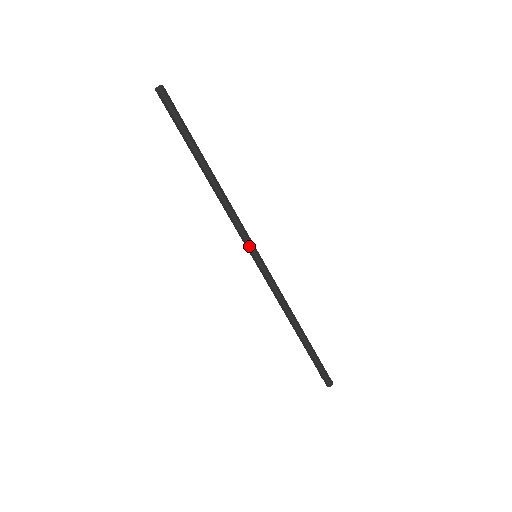
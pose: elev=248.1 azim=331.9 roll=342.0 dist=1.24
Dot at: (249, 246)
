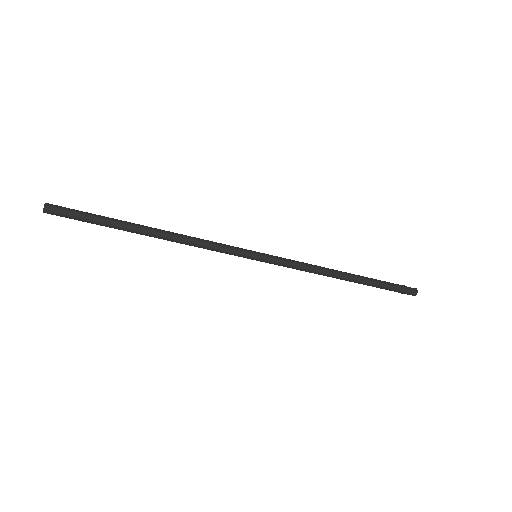
Dot at: occluded
